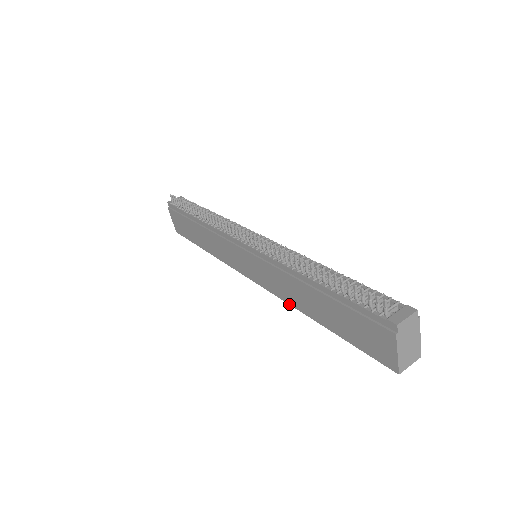
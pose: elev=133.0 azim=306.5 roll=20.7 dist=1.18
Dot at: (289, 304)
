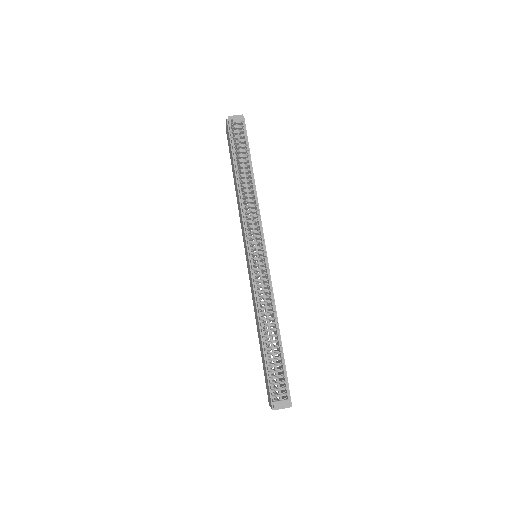
Dot at: occluded
